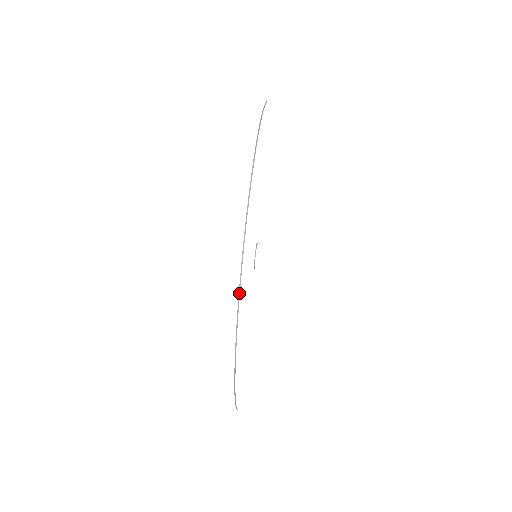
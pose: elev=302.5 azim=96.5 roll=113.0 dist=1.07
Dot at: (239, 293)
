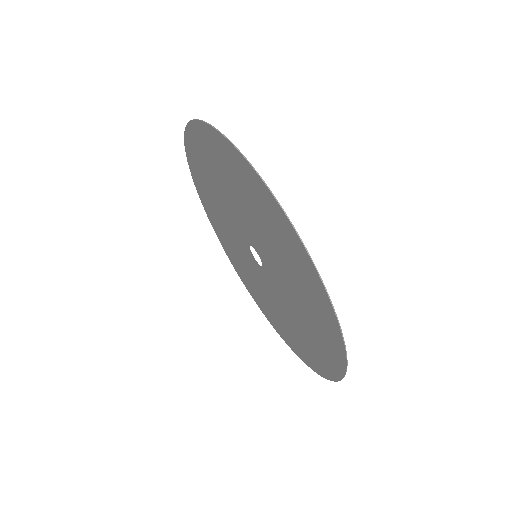
Dot at: (315, 266)
